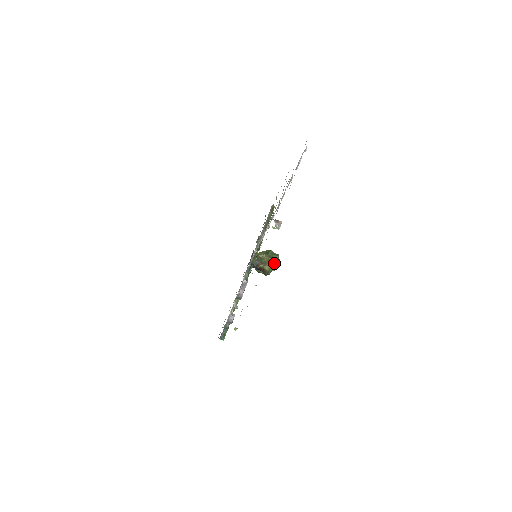
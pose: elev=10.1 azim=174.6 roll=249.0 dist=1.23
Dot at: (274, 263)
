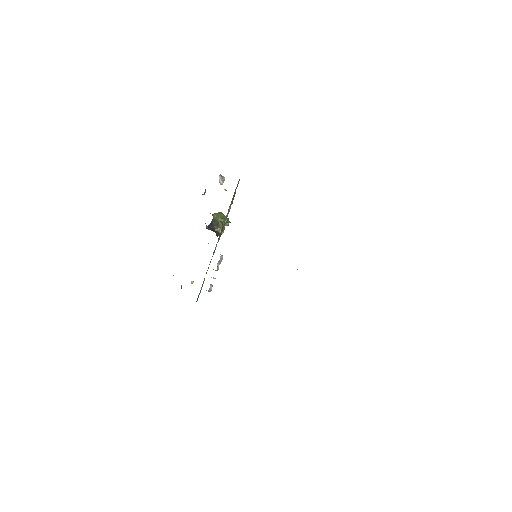
Dot at: occluded
